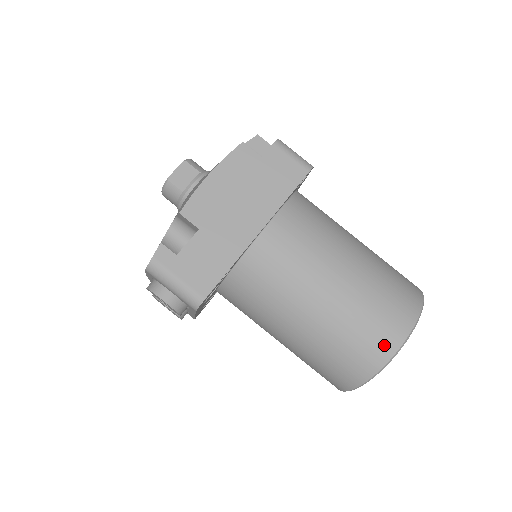
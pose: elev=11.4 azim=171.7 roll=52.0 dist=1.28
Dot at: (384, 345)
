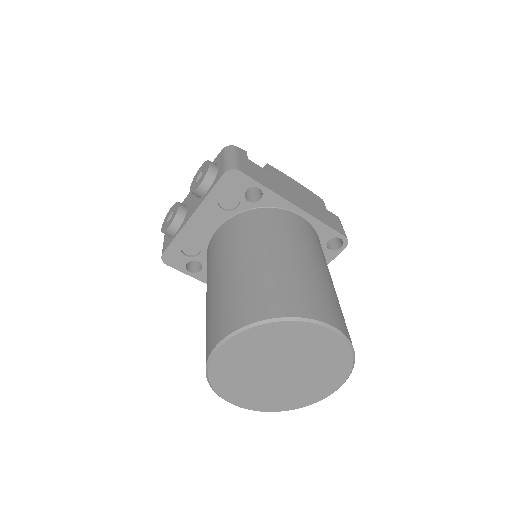
Dot at: (309, 308)
